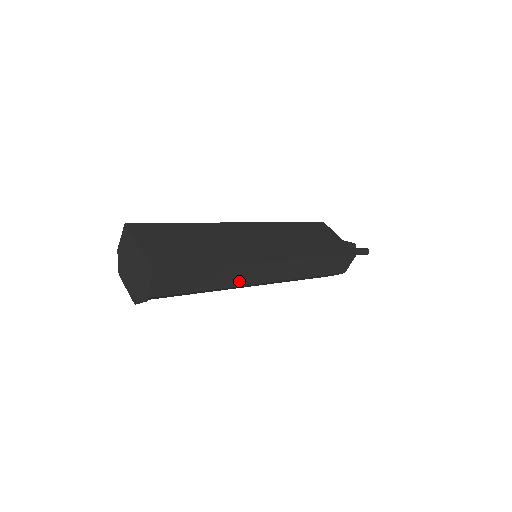
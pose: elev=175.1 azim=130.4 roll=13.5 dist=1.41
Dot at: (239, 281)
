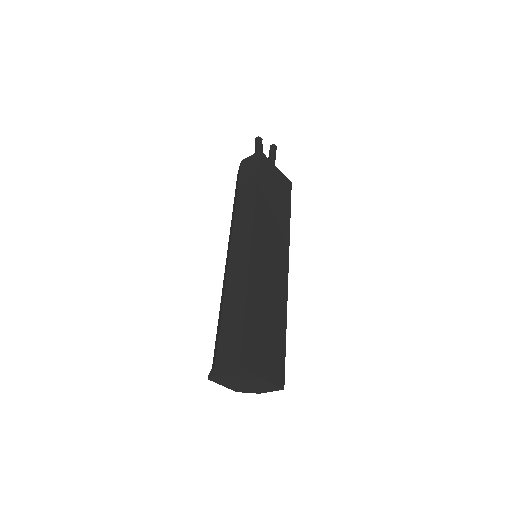
Dot at: occluded
